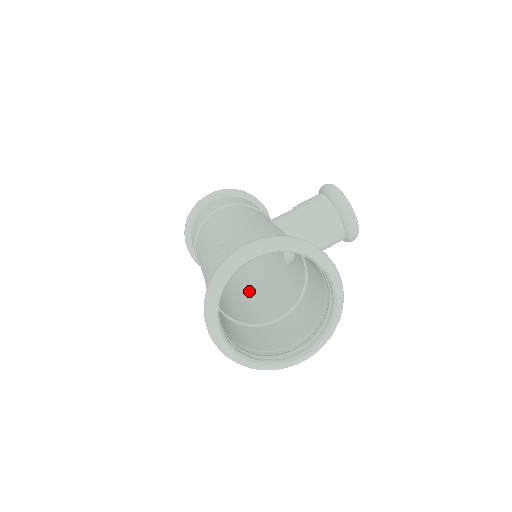
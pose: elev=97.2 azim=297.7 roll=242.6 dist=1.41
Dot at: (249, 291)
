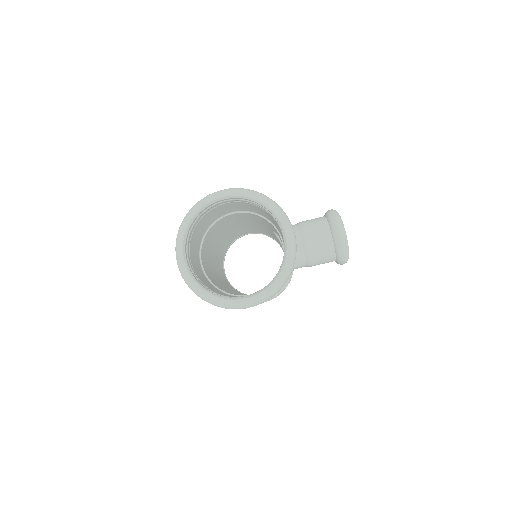
Dot at: occluded
